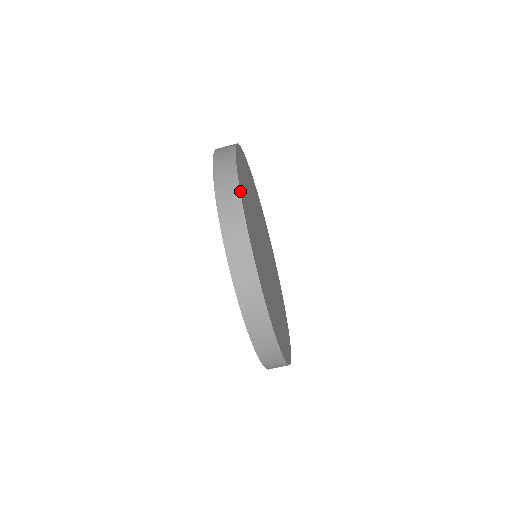
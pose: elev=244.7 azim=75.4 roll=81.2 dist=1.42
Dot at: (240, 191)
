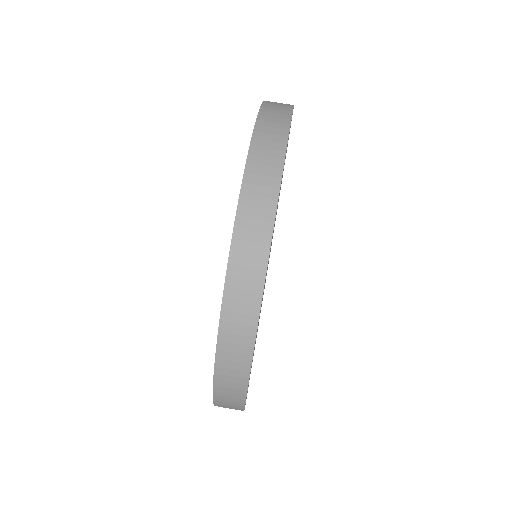
Dot at: occluded
